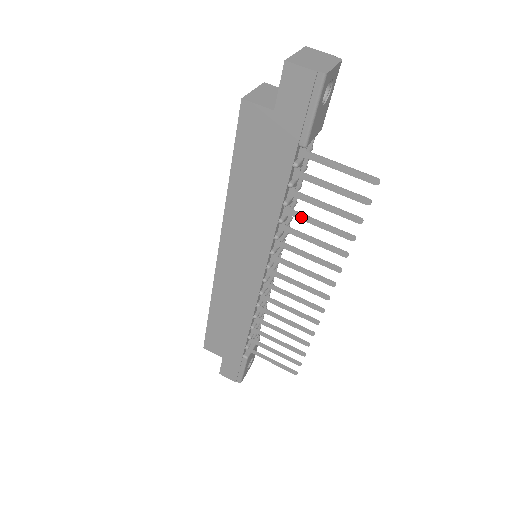
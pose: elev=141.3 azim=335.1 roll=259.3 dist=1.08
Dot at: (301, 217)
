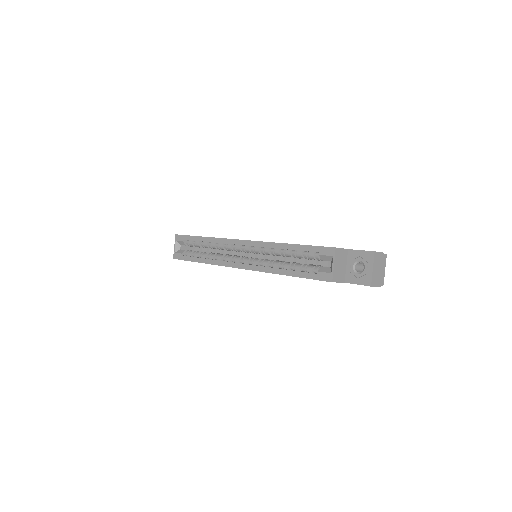
Dot at: occluded
